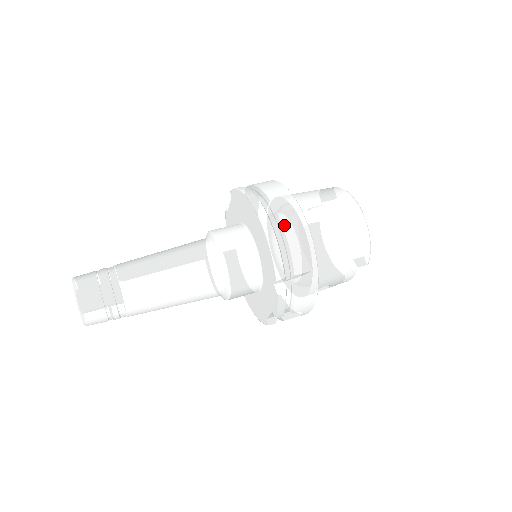
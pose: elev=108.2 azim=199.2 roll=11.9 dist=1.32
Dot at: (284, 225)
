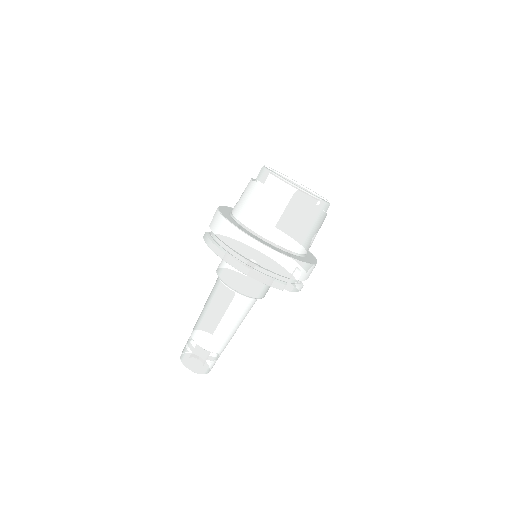
Dot at: (258, 263)
